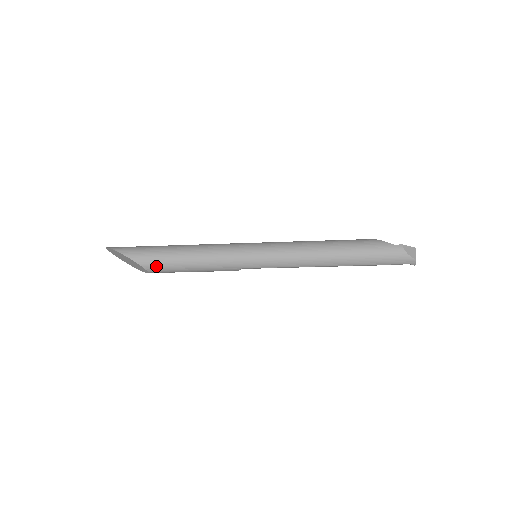
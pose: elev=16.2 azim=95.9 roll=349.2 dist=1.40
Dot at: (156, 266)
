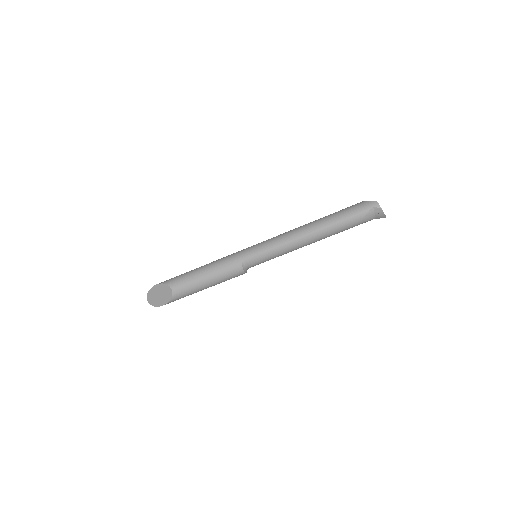
Dot at: (178, 281)
